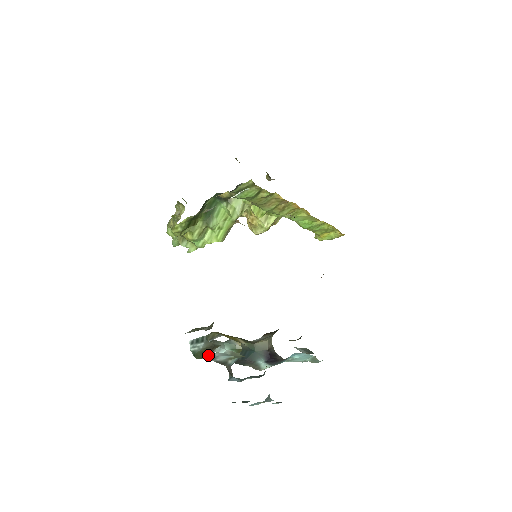
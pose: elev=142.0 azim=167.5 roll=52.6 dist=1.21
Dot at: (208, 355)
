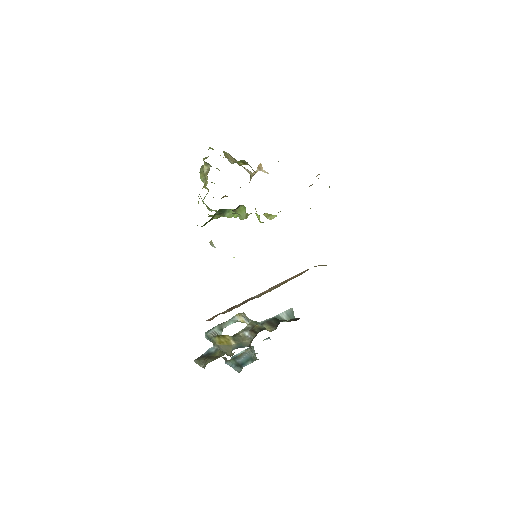
Dot at: occluded
